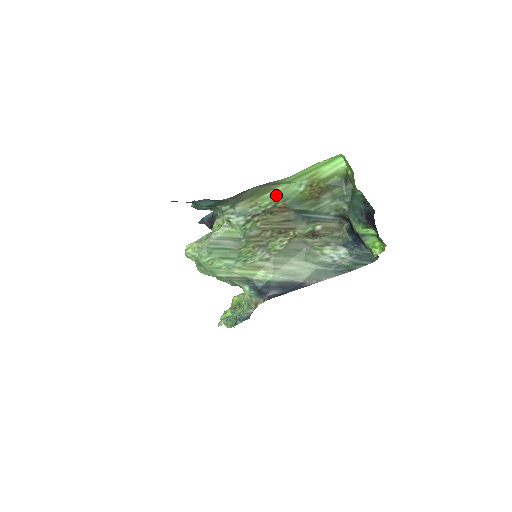
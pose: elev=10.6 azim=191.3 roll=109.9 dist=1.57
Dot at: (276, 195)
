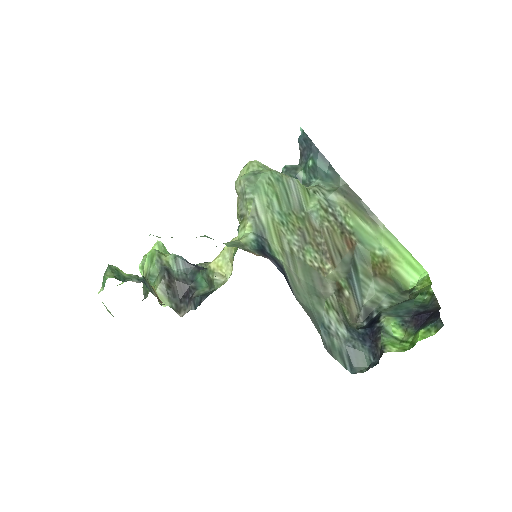
Dot at: (361, 229)
